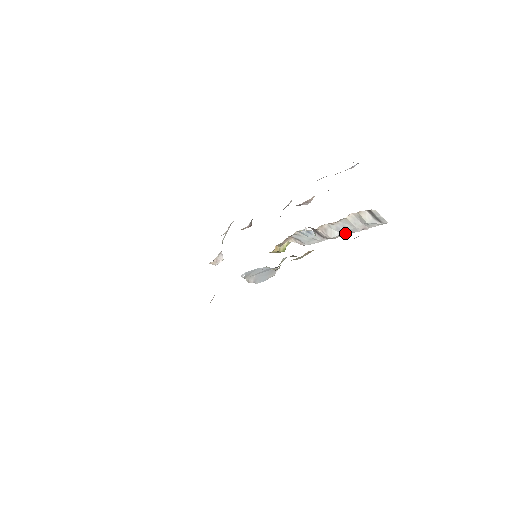
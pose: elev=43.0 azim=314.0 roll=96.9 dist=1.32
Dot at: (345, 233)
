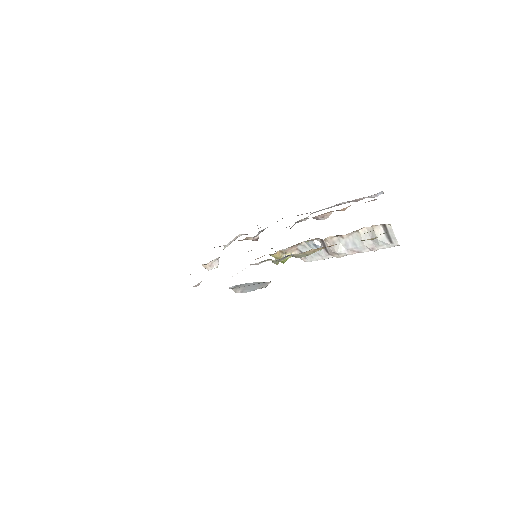
Dot at: (352, 252)
